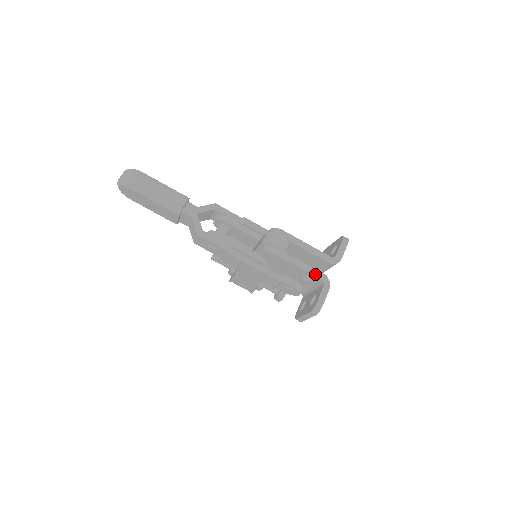
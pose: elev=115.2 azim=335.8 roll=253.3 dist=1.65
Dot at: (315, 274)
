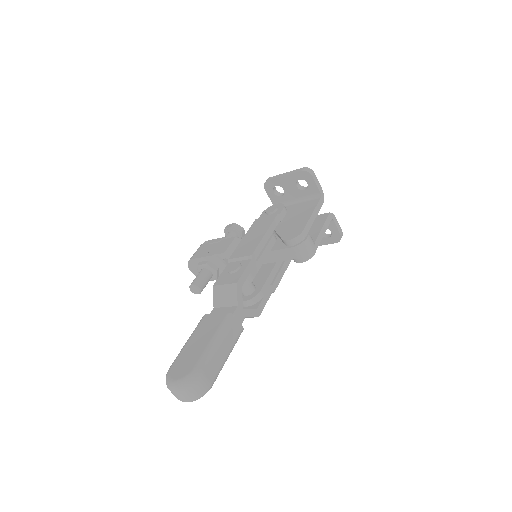
Dot at: (328, 223)
